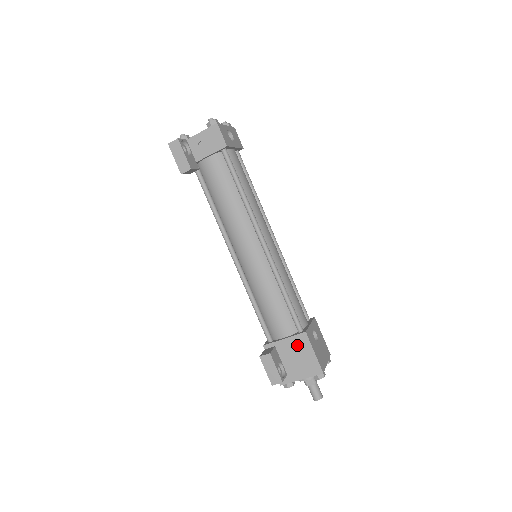
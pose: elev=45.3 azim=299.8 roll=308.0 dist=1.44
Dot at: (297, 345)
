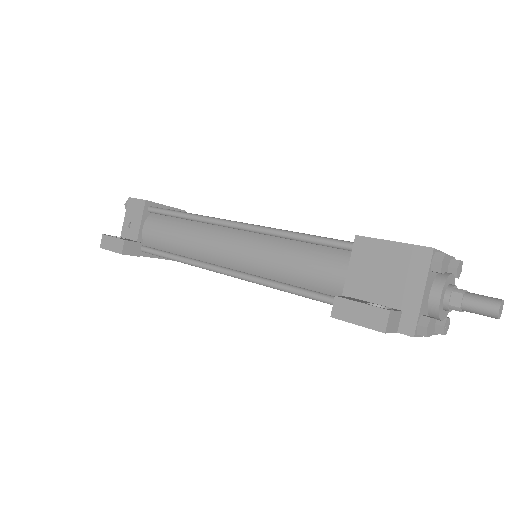
Dot at: (366, 261)
